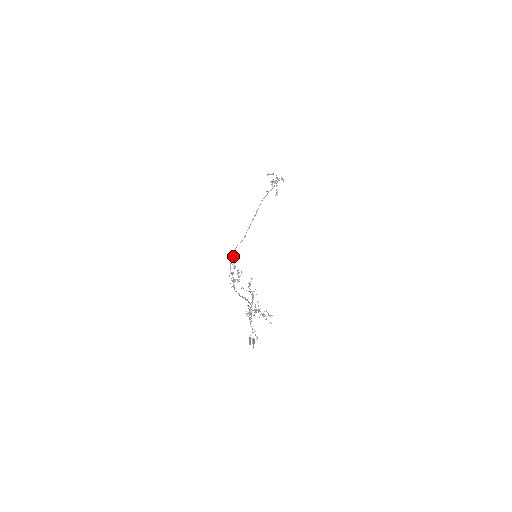
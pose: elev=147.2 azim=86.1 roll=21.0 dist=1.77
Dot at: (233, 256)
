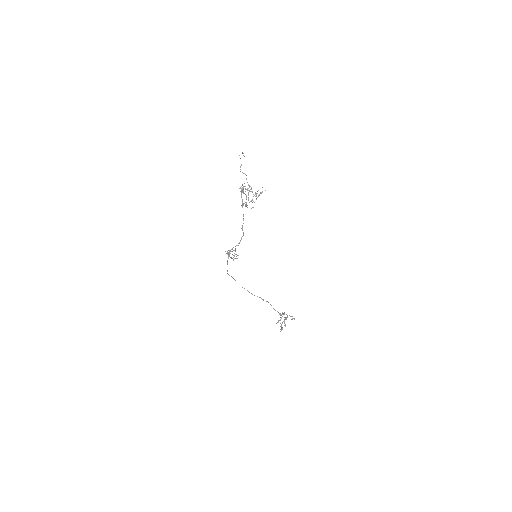
Dot at: (232, 277)
